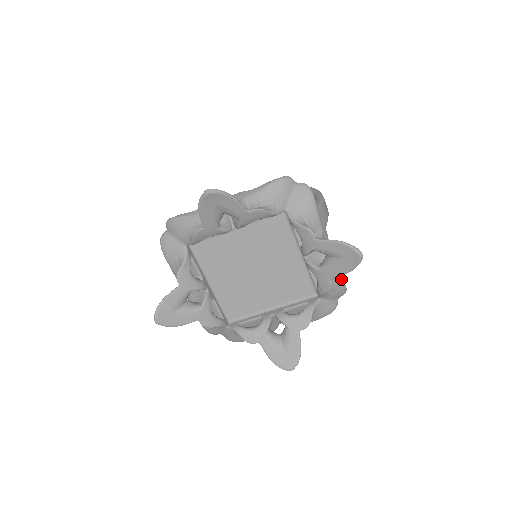
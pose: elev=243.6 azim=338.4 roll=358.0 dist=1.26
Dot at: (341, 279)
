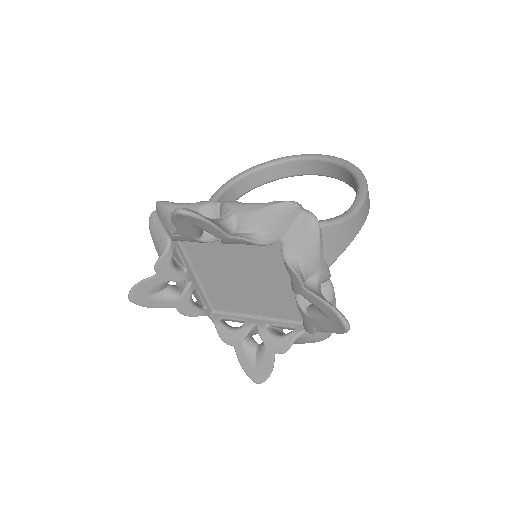
Dot at: occluded
